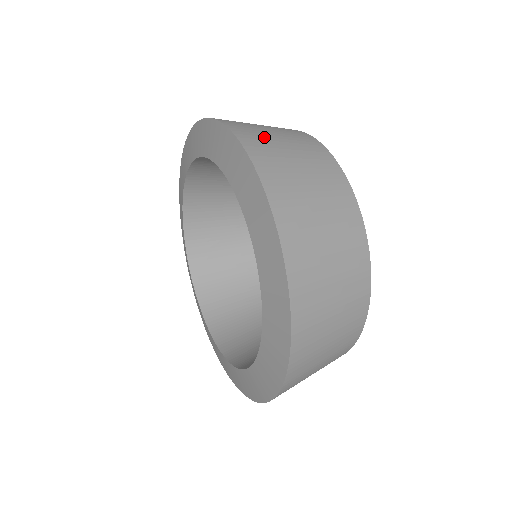
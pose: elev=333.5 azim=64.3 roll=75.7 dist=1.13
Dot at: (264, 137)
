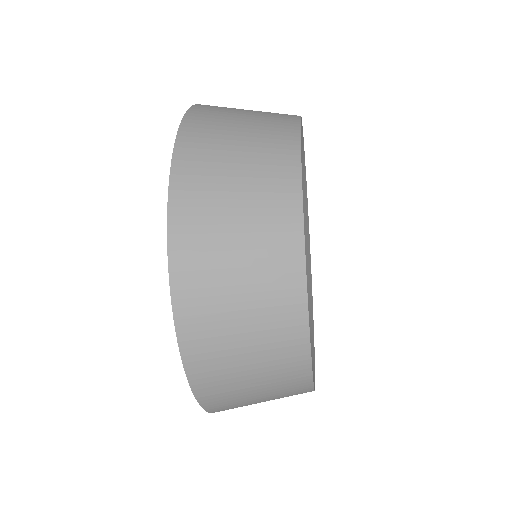
Dot at: occluded
